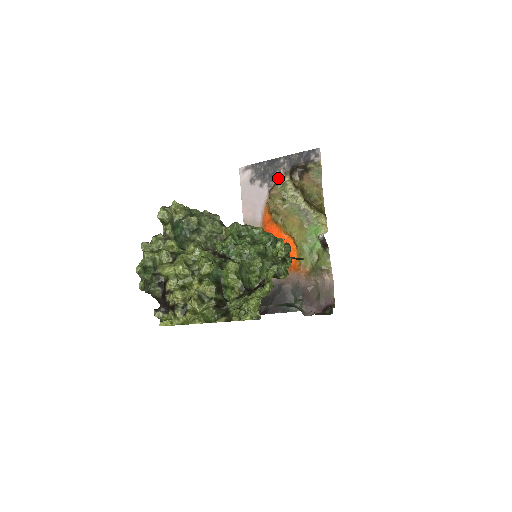
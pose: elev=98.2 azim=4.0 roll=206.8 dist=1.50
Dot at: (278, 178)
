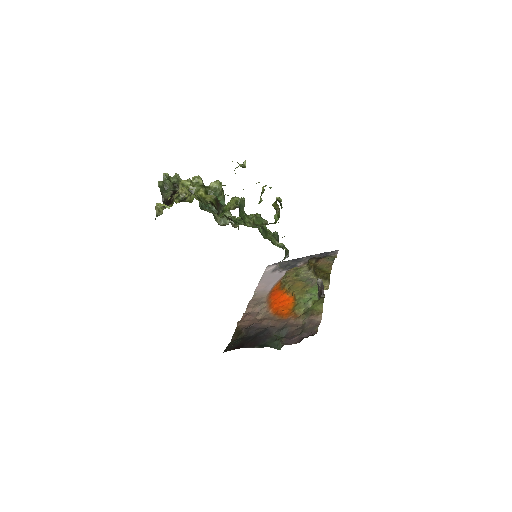
Dot at: (297, 266)
